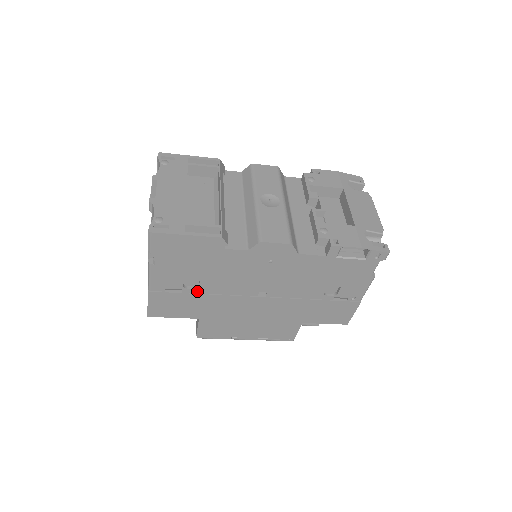
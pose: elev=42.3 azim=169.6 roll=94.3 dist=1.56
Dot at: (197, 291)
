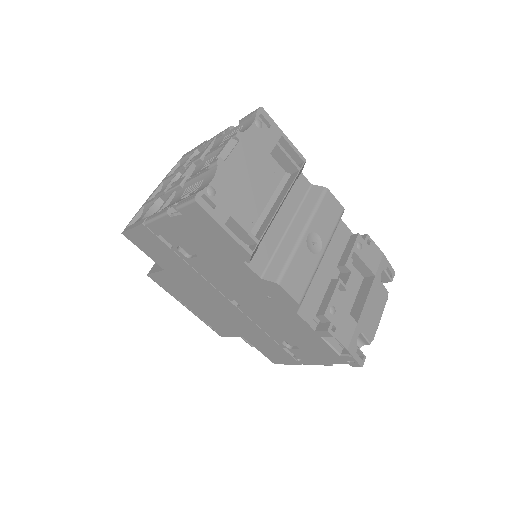
Dot at: (185, 258)
